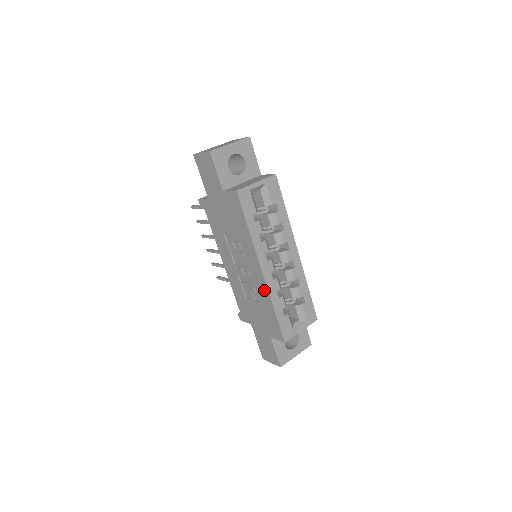
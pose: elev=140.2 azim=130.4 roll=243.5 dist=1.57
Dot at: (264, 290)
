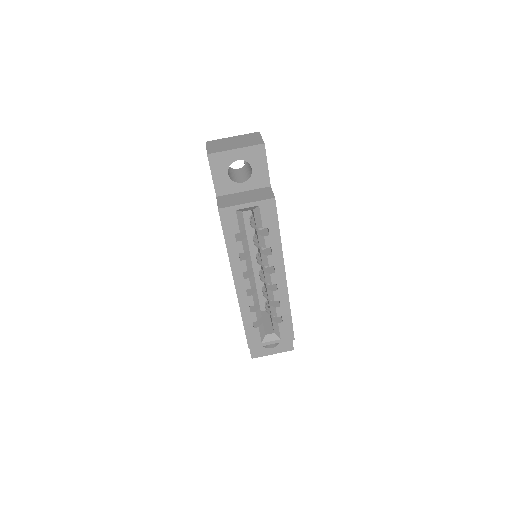
Dot at: occluded
